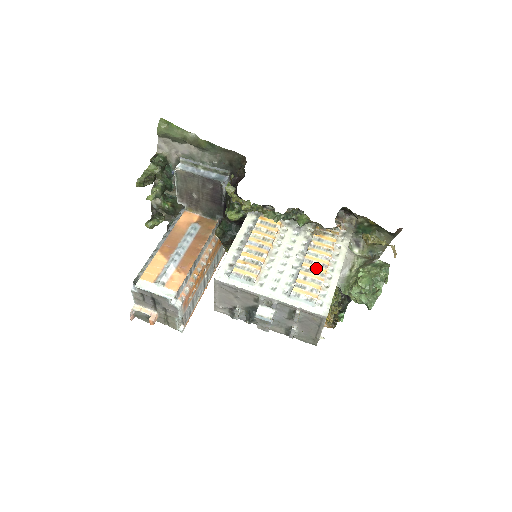
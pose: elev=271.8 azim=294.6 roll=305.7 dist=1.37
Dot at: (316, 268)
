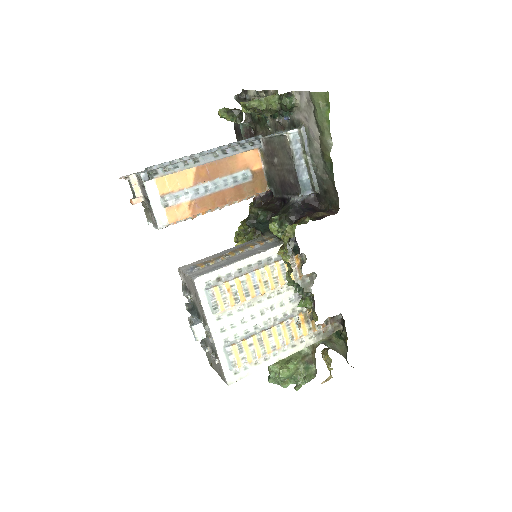
Dot at: (267, 344)
